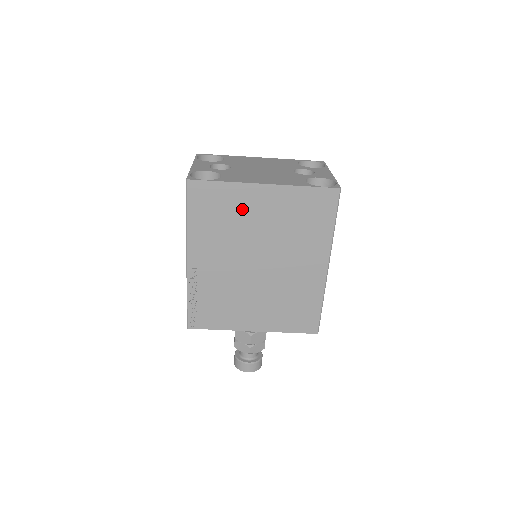
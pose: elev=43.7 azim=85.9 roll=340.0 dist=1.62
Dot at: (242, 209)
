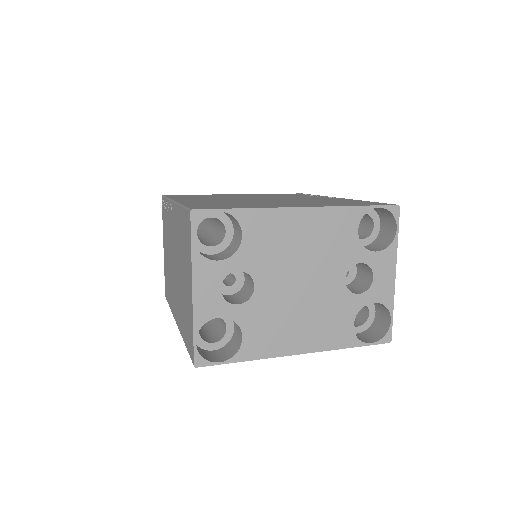
Dot at: occluded
